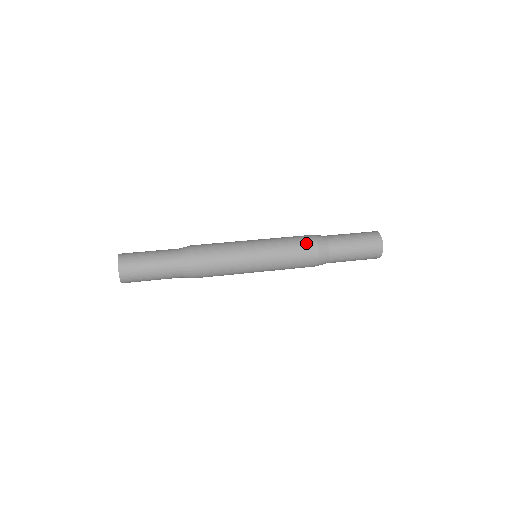
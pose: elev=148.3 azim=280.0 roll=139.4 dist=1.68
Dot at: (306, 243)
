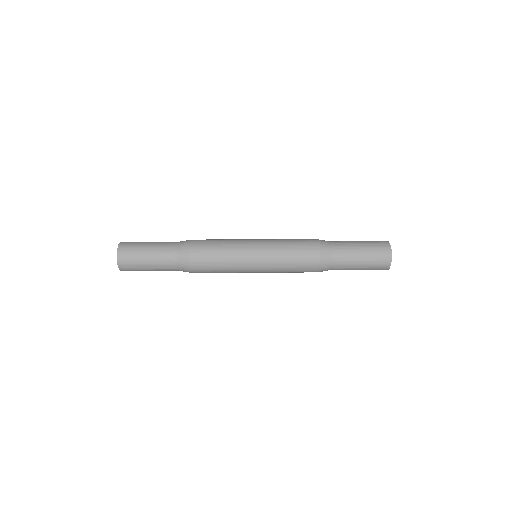
Dot at: (307, 243)
